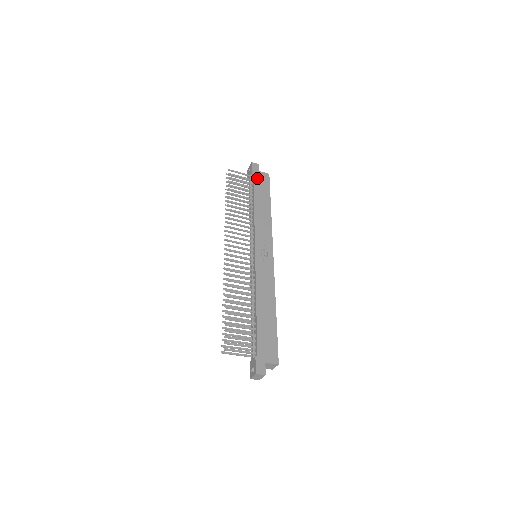
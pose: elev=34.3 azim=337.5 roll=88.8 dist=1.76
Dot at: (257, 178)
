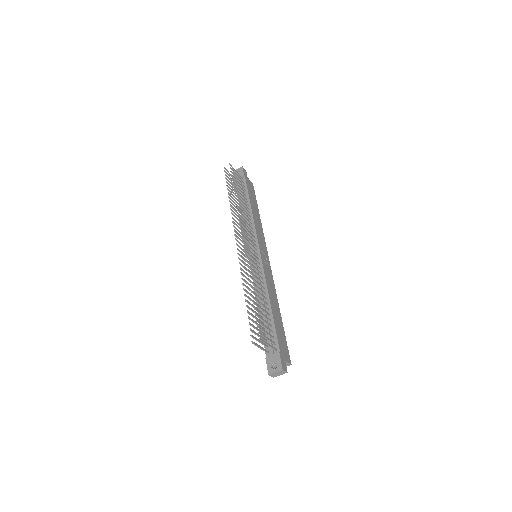
Dot at: (248, 183)
